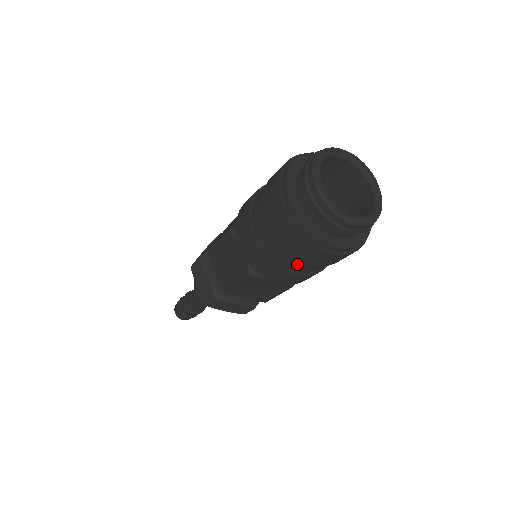
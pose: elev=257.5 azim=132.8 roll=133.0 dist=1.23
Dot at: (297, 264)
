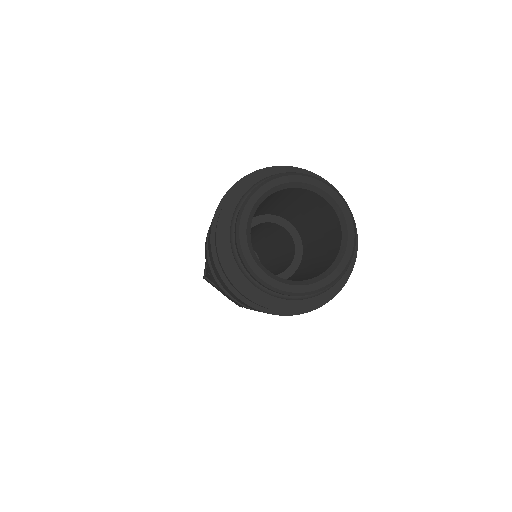
Dot at: occluded
